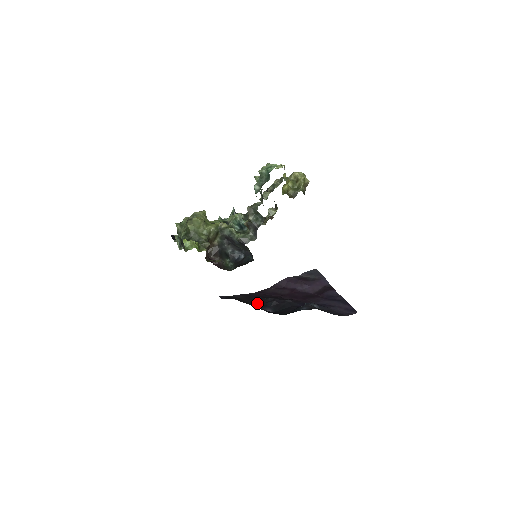
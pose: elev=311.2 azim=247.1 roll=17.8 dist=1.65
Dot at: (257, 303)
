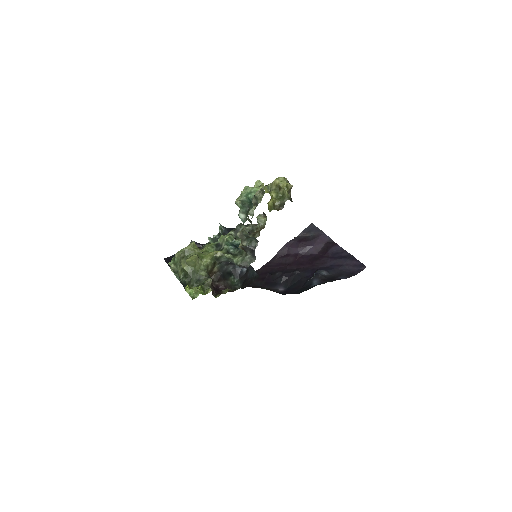
Dot at: (267, 283)
